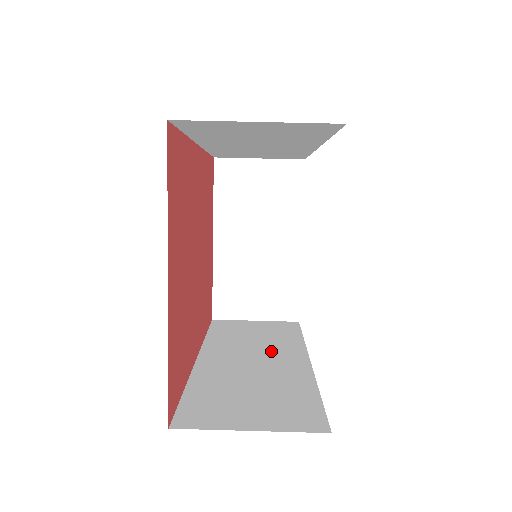
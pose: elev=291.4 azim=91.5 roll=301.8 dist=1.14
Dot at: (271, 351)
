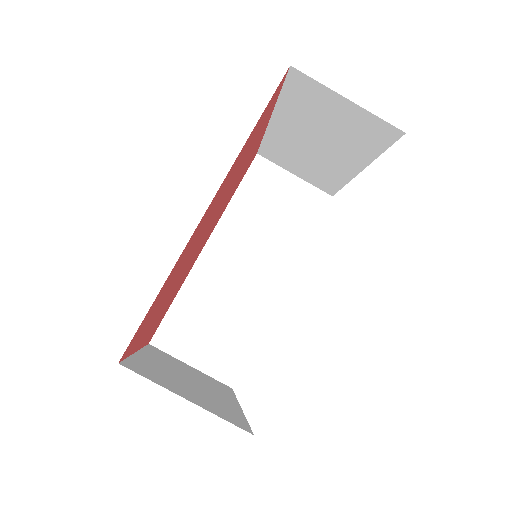
Dot at: (266, 258)
